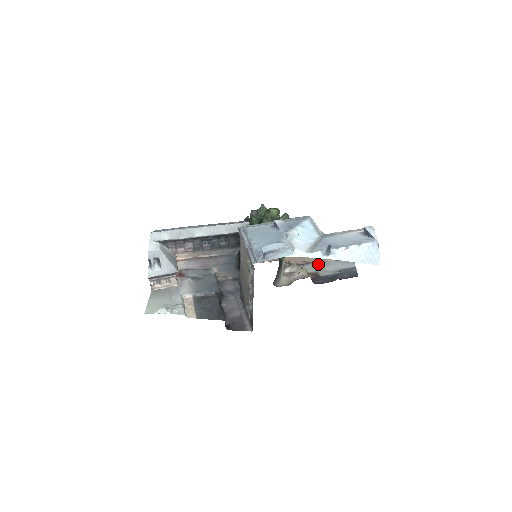
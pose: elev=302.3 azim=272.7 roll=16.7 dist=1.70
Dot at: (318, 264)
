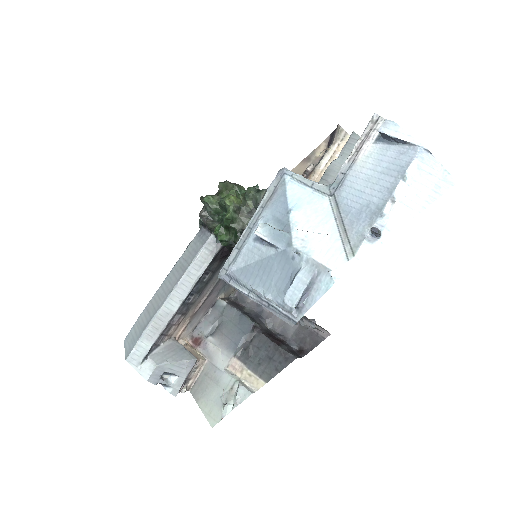
Dot at: (323, 182)
